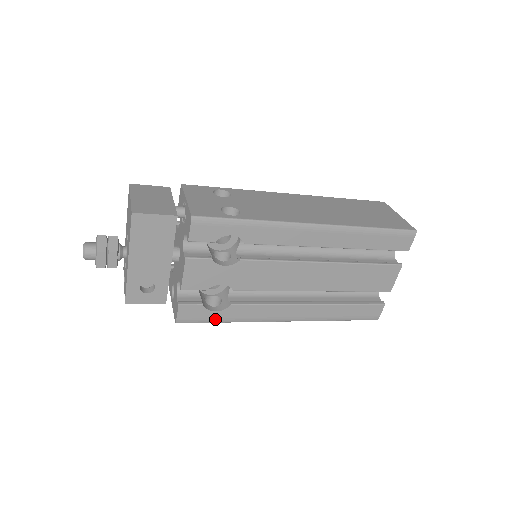
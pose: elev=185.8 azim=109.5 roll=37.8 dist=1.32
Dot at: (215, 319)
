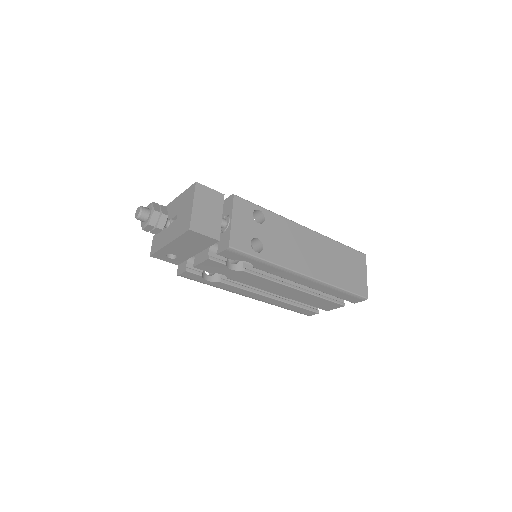
Dot at: (205, 283)
